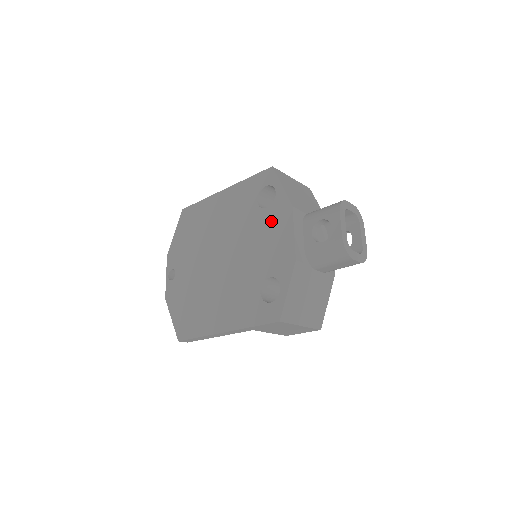
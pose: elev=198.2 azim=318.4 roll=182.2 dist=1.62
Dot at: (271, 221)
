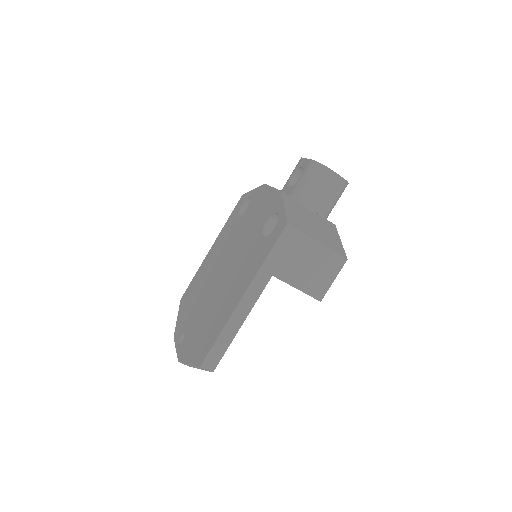
Dot at: (253, 207)
